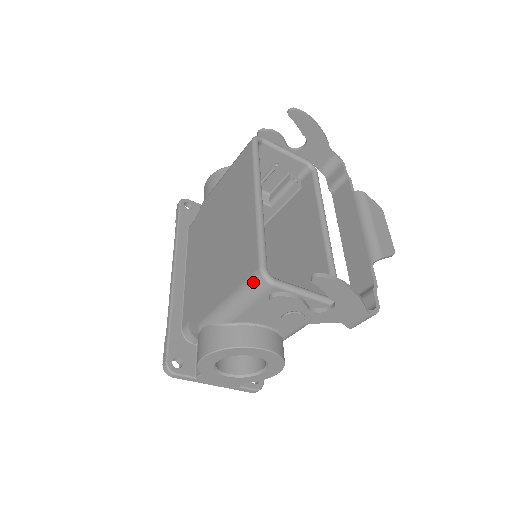
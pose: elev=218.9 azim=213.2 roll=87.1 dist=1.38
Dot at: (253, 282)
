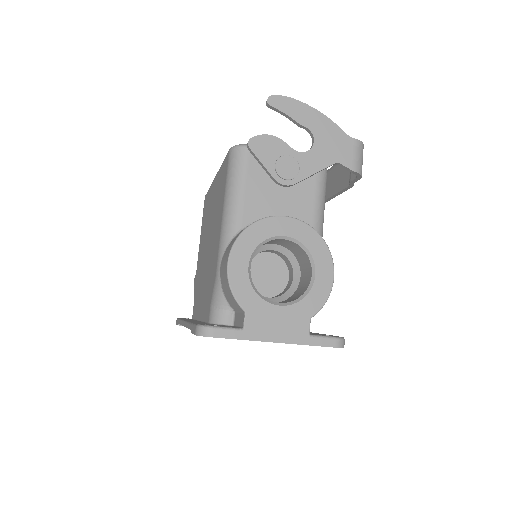
Dot at: (231, 161)
